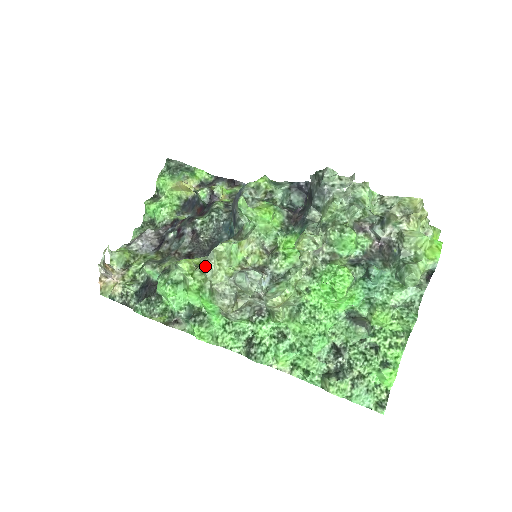
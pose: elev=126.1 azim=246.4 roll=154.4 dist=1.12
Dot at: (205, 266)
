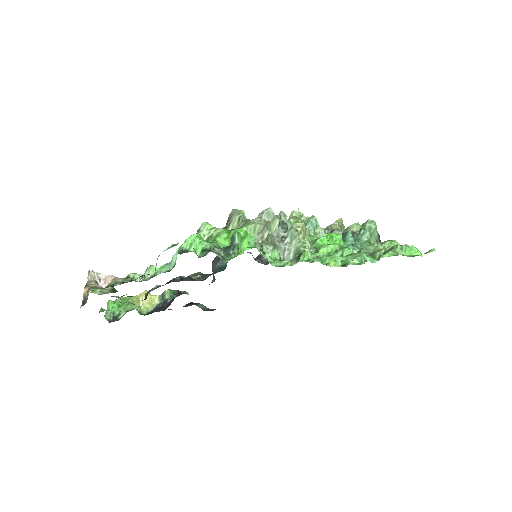
Dot at: (229, 219)
